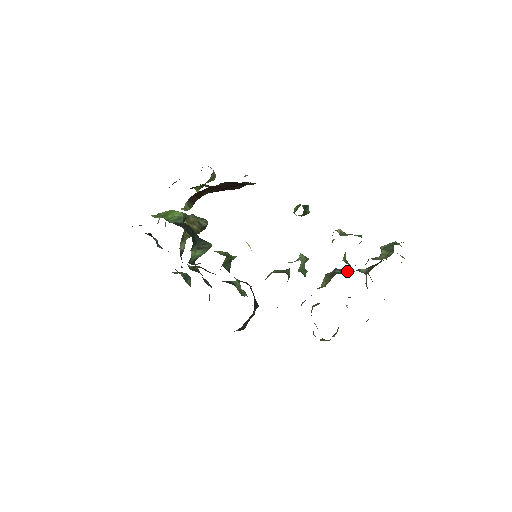
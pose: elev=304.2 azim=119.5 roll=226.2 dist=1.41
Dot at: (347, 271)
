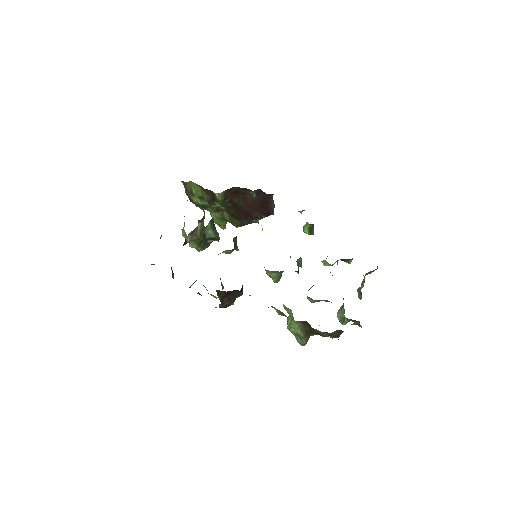
Dot at: occluded
